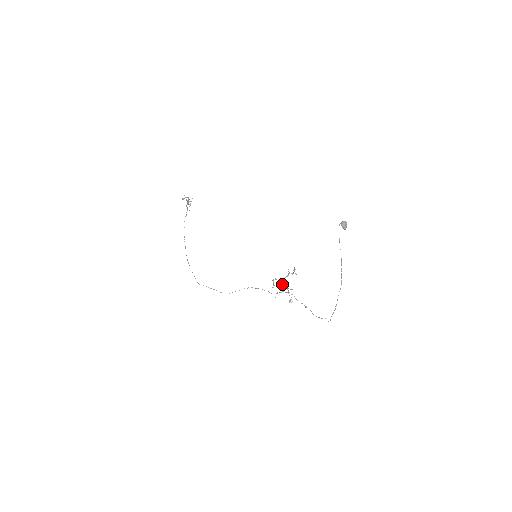
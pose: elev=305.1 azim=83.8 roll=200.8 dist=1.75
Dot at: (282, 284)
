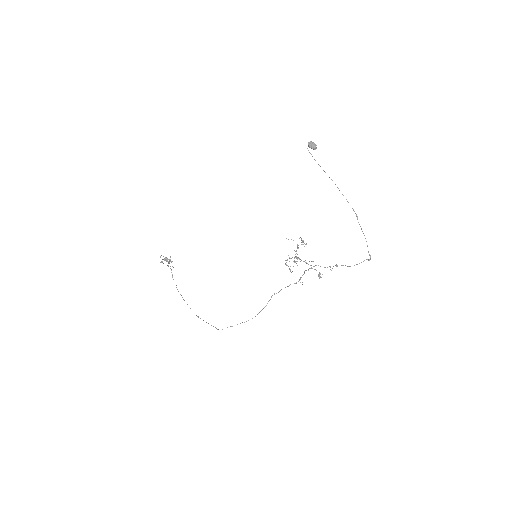
Dot at: occluded
